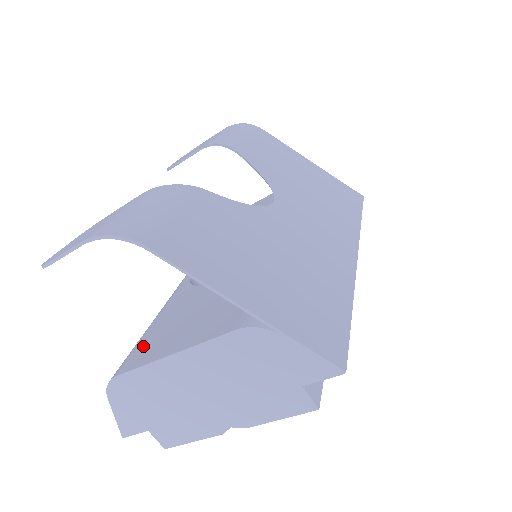
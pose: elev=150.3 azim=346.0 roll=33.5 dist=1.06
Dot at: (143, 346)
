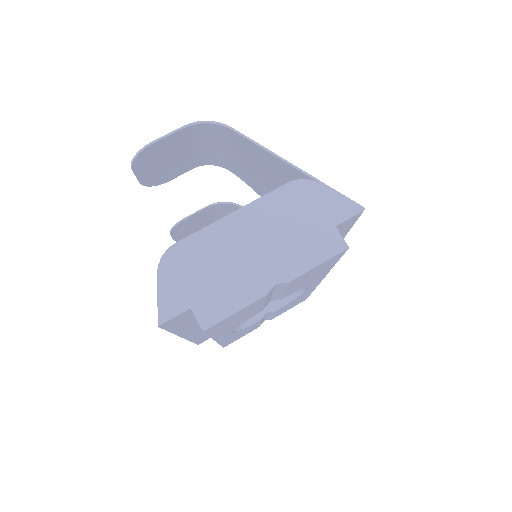
Dot at: occluded
